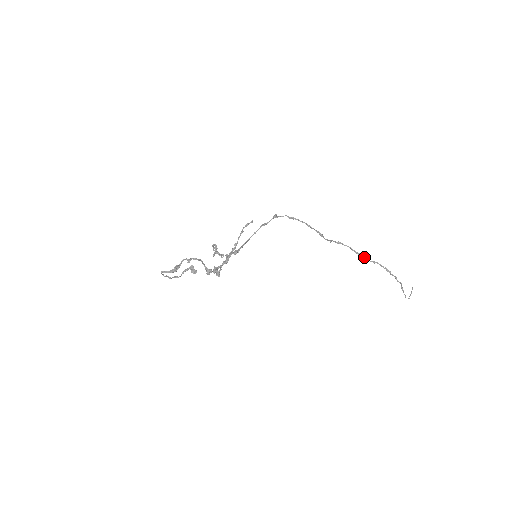
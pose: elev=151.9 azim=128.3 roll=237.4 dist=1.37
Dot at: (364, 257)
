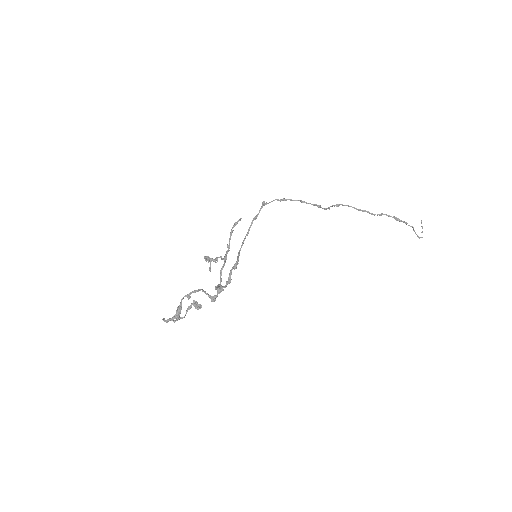
Dot at: (369, 213)
